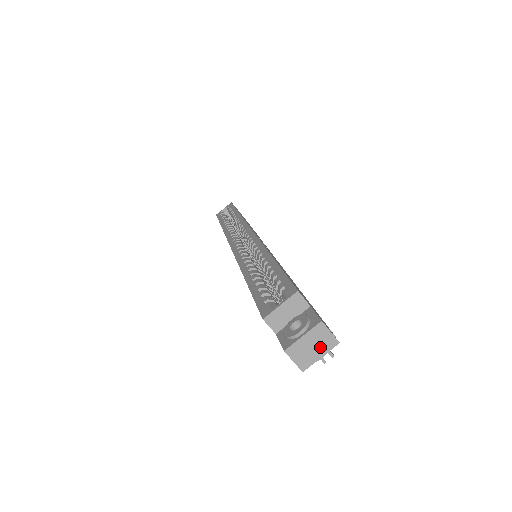
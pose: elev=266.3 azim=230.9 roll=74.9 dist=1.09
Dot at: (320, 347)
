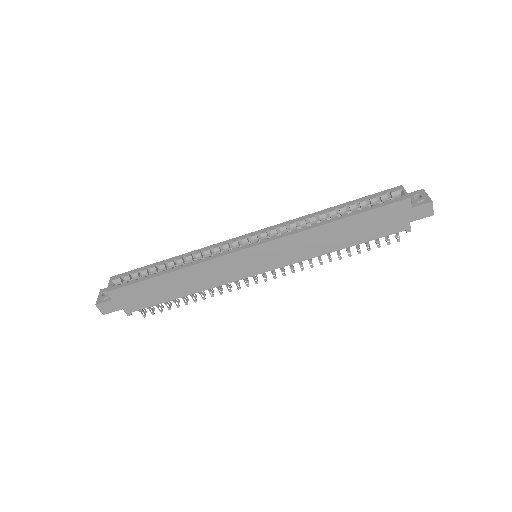
Dot at: occluded
